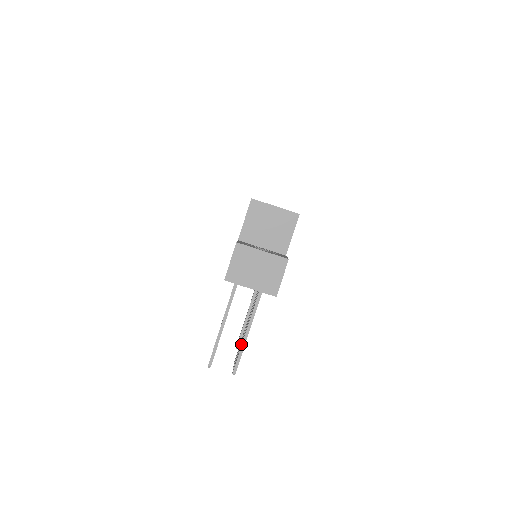
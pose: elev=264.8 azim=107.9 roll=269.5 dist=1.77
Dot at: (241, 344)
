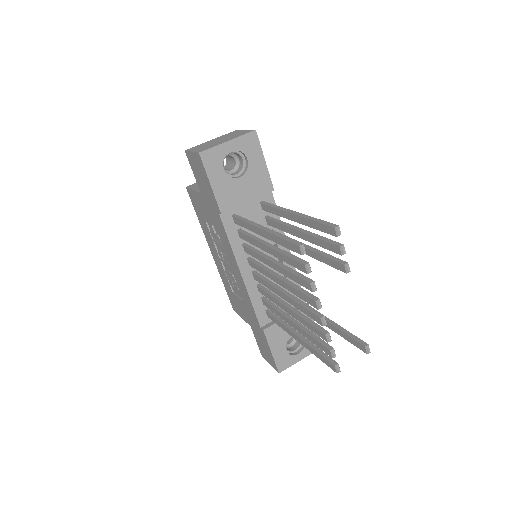
Dot at: (308, 225)
